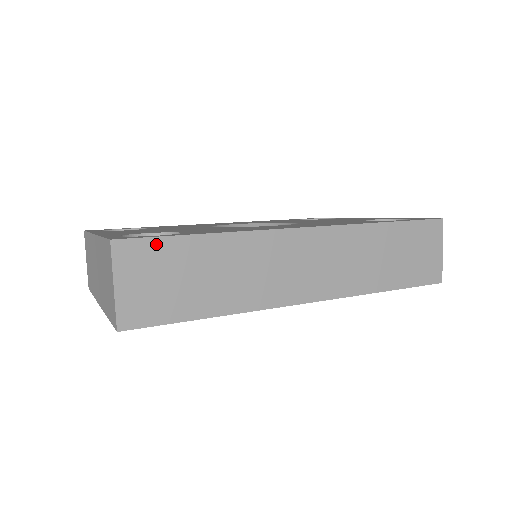
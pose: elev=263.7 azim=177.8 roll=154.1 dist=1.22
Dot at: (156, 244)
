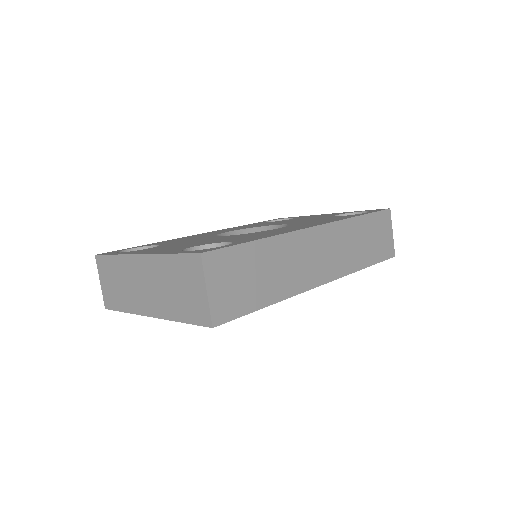
Dot at: (229, 252)
